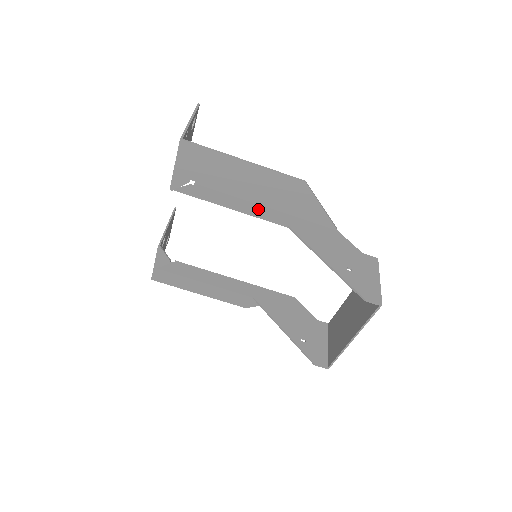
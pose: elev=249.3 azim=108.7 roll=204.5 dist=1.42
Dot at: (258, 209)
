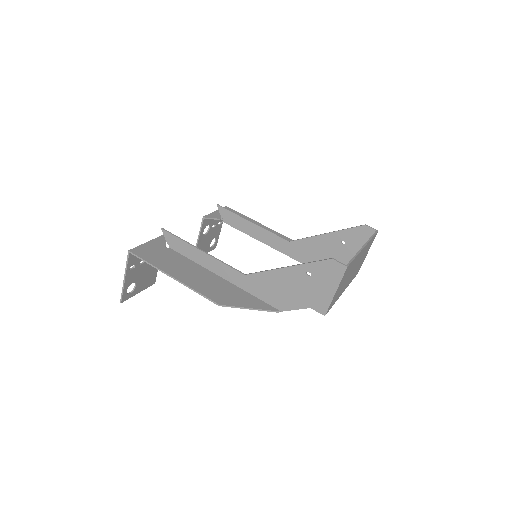
Dot at: (266, 237)
